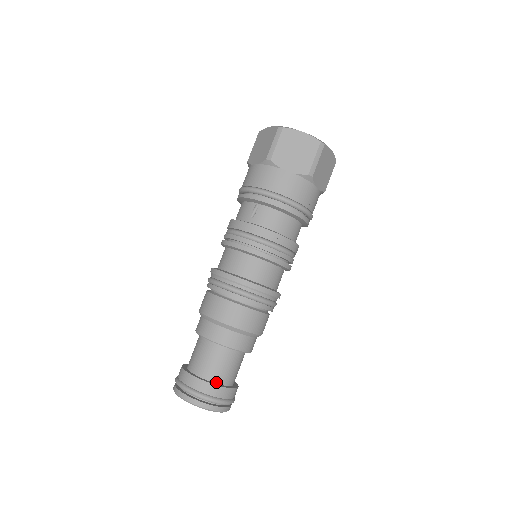
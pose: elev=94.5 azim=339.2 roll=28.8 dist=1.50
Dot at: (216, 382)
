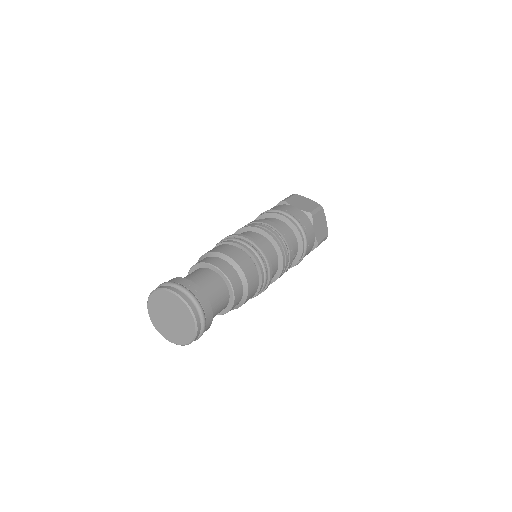
Dot at: occluded
